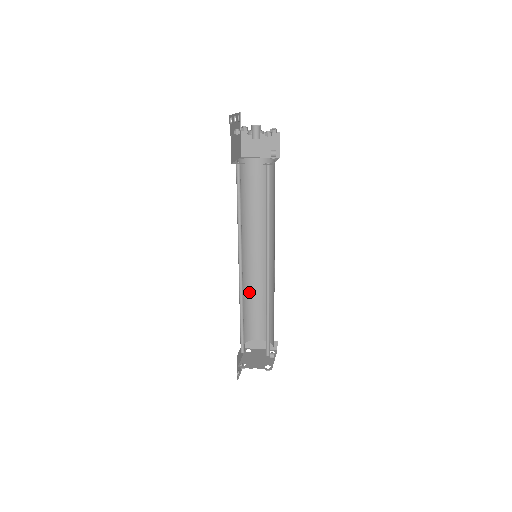
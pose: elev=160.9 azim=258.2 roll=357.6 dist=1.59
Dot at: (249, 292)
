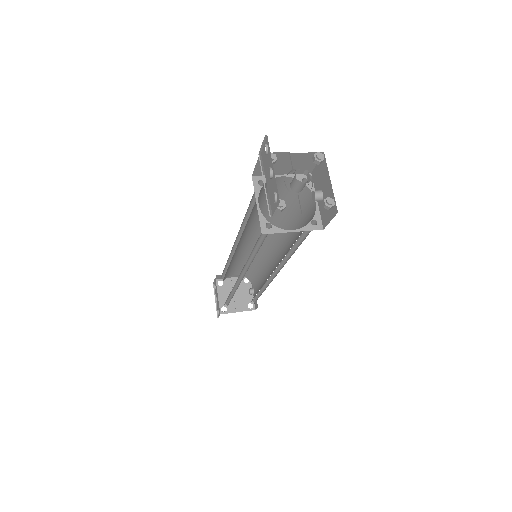
Dot at: (232, 261)
